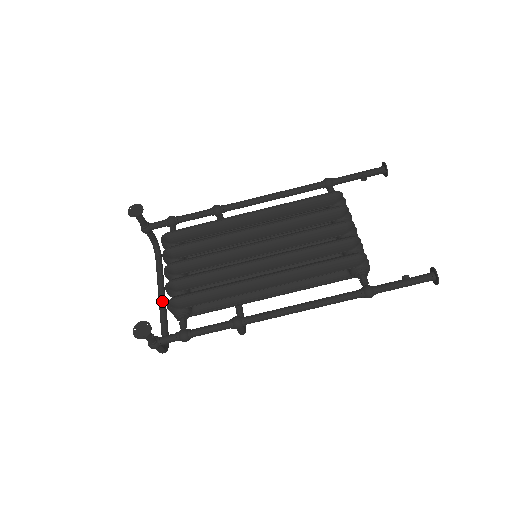
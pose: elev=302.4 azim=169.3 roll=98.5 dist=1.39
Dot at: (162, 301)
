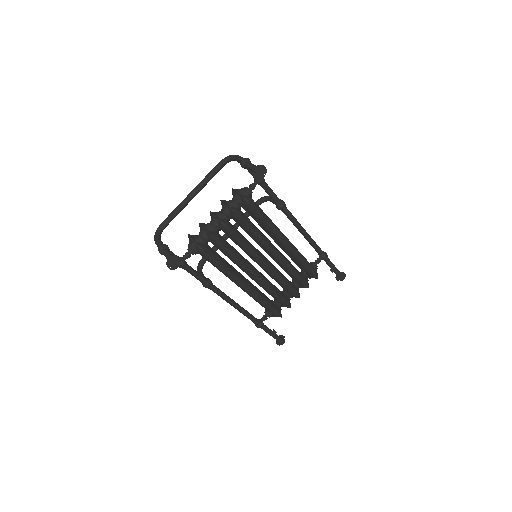
Dot at: (189, 201)
